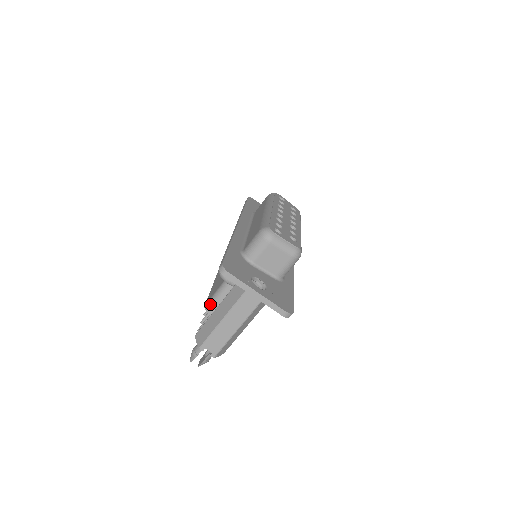
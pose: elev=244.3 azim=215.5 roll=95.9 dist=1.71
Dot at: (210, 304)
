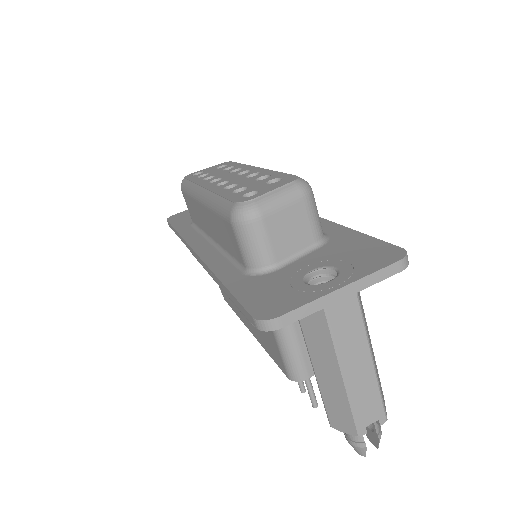
Dot at: (292, 369)
